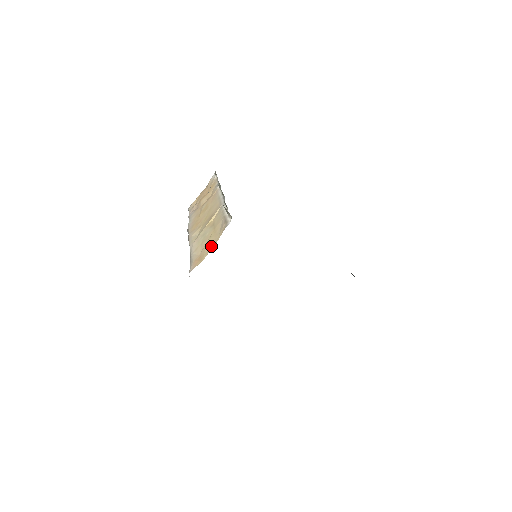
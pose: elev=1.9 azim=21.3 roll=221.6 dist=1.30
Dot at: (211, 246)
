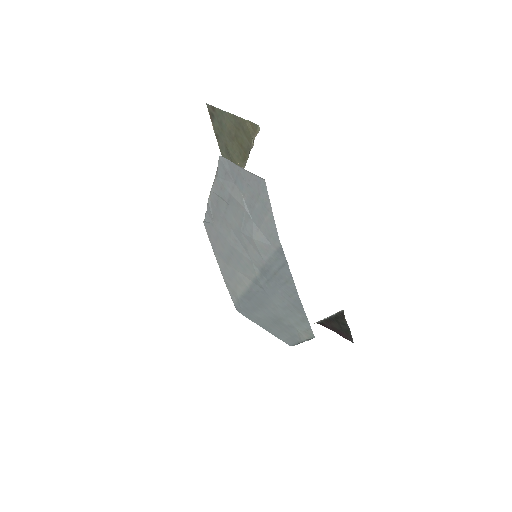
Dot at: occluded
